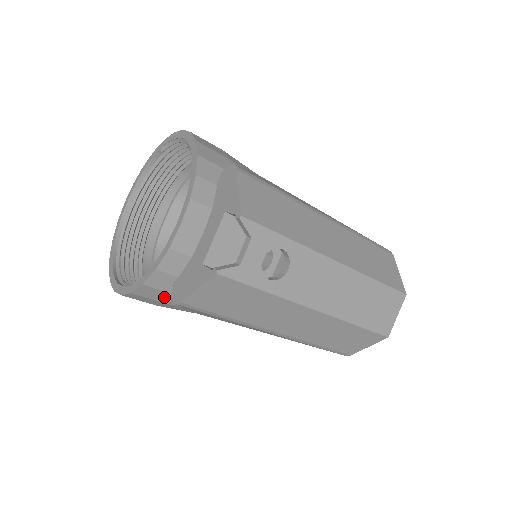
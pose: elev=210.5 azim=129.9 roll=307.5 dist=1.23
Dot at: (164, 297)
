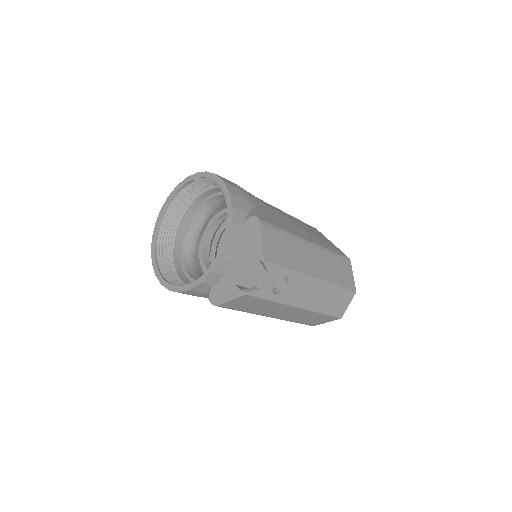
Dot at: (200, 294)
